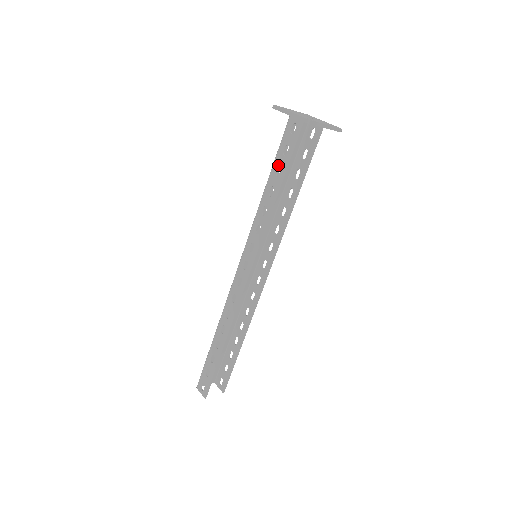
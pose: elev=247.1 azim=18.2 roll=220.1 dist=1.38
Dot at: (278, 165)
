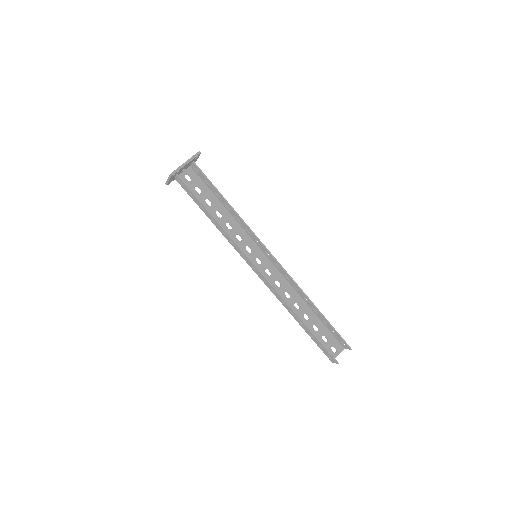
Dot at: (199, 205)
